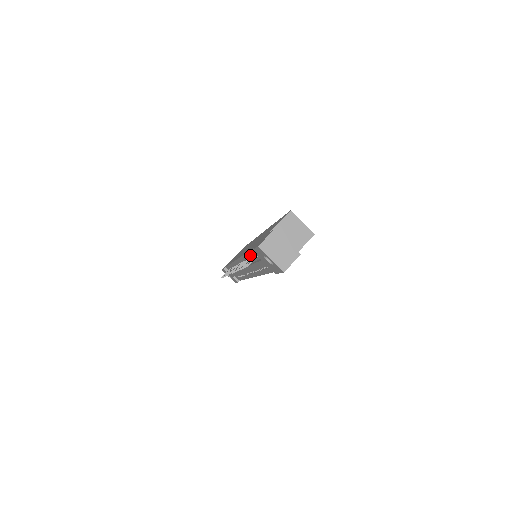
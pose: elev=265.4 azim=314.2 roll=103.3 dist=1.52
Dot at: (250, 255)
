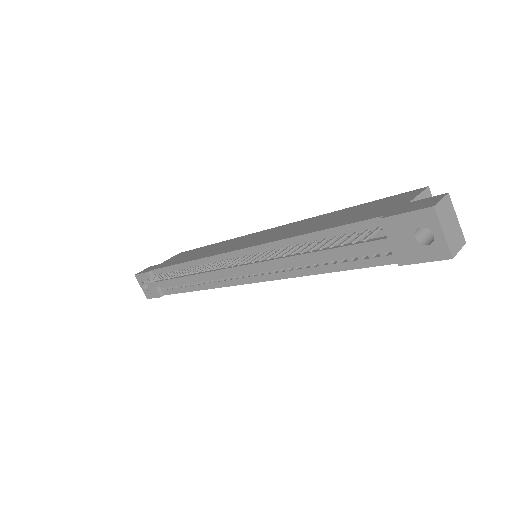
Dot at: (322, 236)
